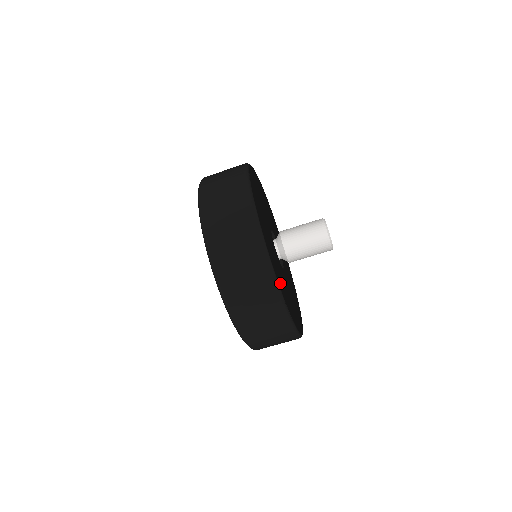
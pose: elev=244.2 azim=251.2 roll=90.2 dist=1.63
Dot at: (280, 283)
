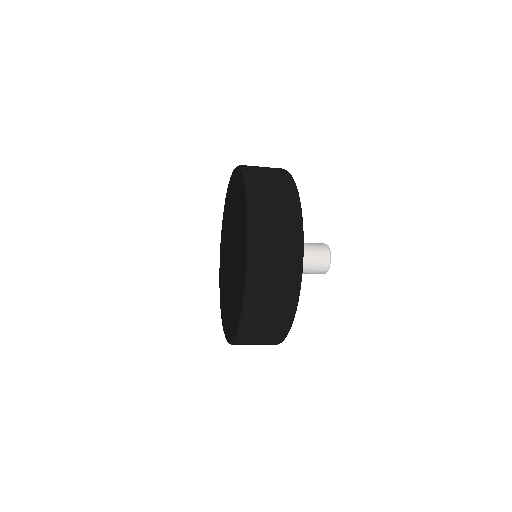
Dot at: occluded
